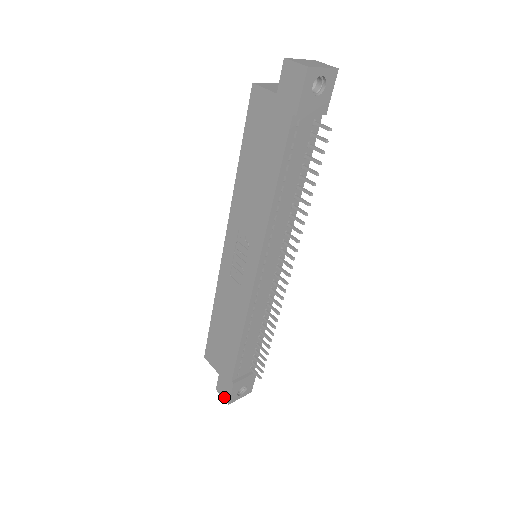
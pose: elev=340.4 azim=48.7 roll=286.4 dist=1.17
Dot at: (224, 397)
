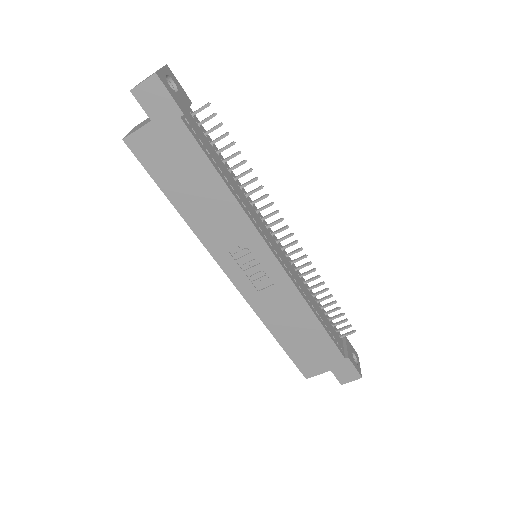
Dot at: (353, 379)
